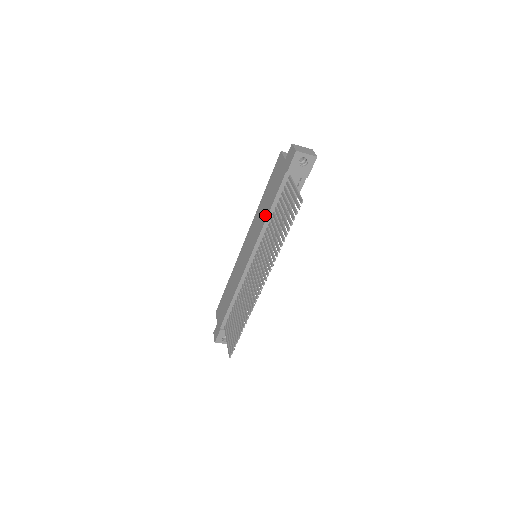
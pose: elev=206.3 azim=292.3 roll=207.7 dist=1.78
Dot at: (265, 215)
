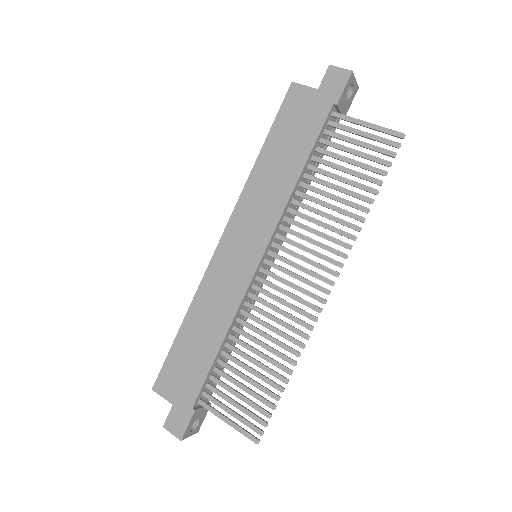
Dot at: (289, 179)
